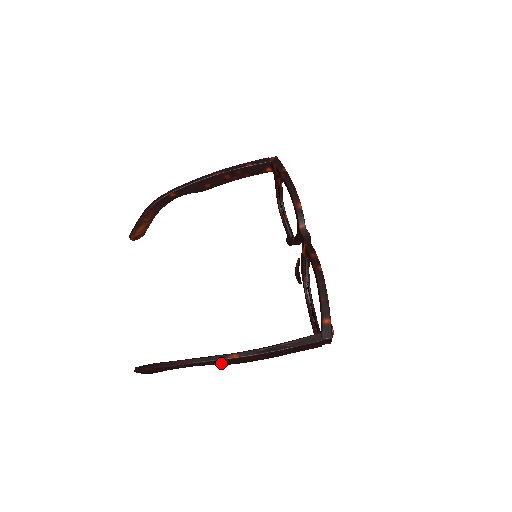
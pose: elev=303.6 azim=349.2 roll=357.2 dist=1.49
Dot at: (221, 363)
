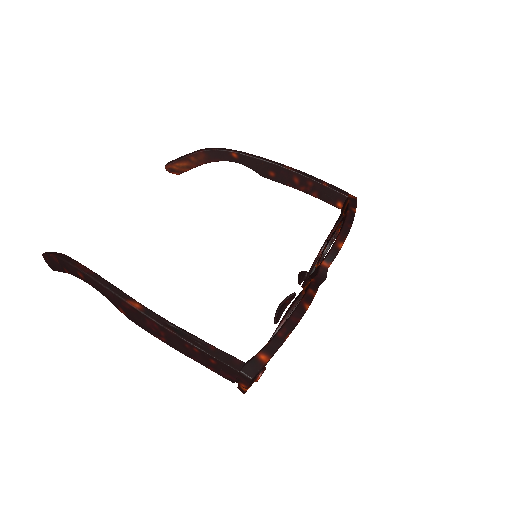
Dot at: (118, 304)
